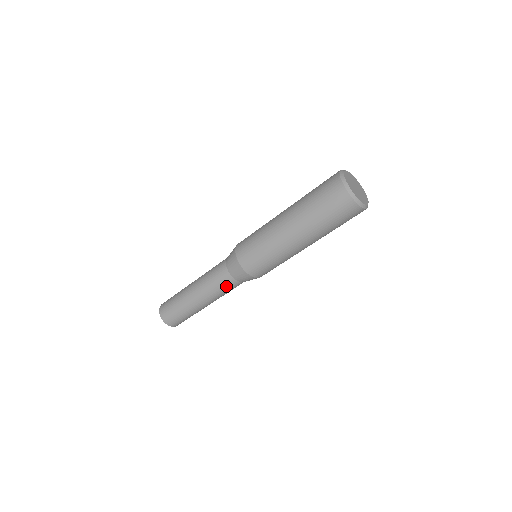
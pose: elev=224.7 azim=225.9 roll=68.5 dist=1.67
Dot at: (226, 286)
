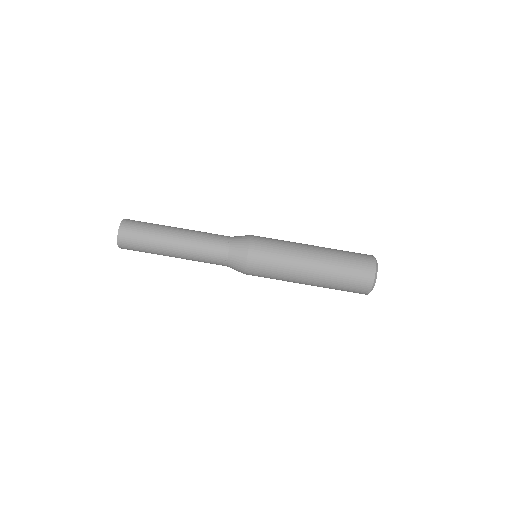
Dot at: (213, 260)
